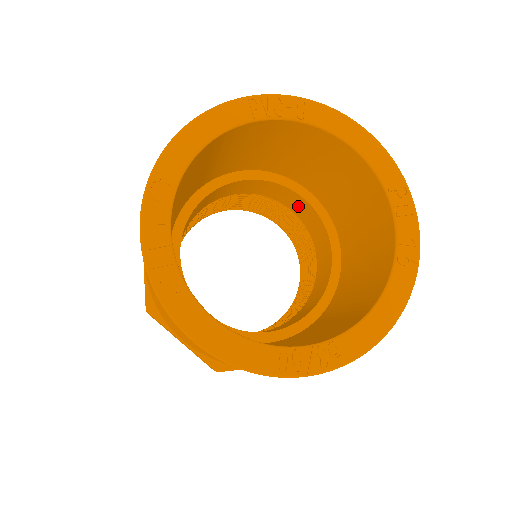
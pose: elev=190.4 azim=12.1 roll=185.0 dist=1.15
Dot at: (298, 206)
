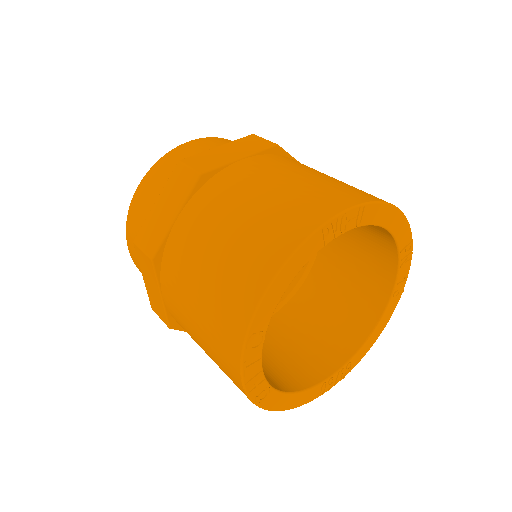
Dot at: occluded
